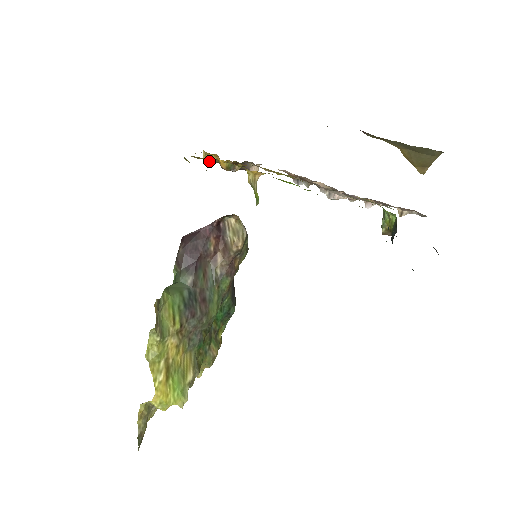
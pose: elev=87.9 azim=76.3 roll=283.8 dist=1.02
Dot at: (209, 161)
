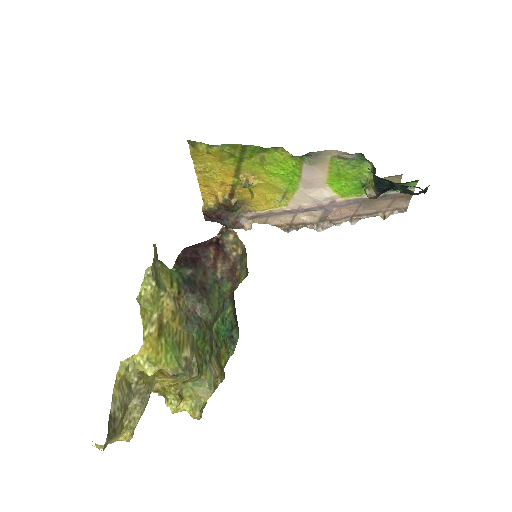
Dot at: (208, 208)
